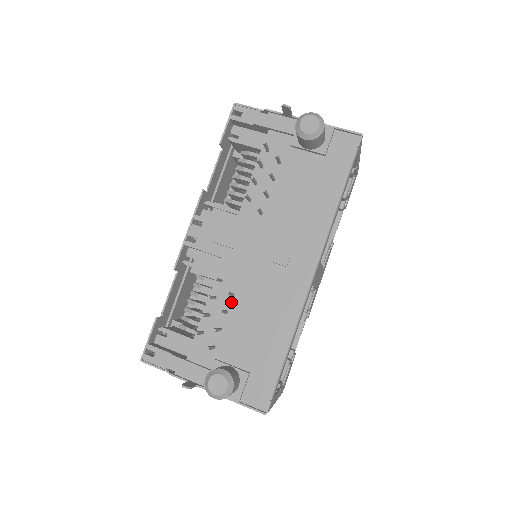
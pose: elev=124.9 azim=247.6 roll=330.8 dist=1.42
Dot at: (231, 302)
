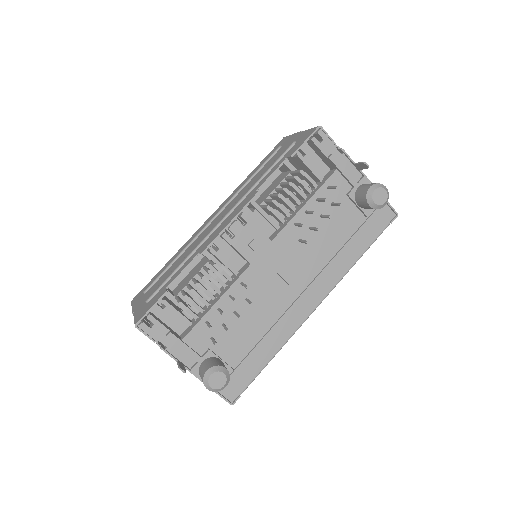
Dot at: (242, 305)
